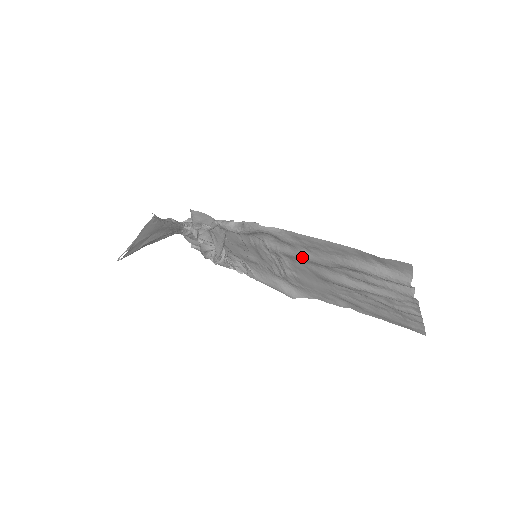
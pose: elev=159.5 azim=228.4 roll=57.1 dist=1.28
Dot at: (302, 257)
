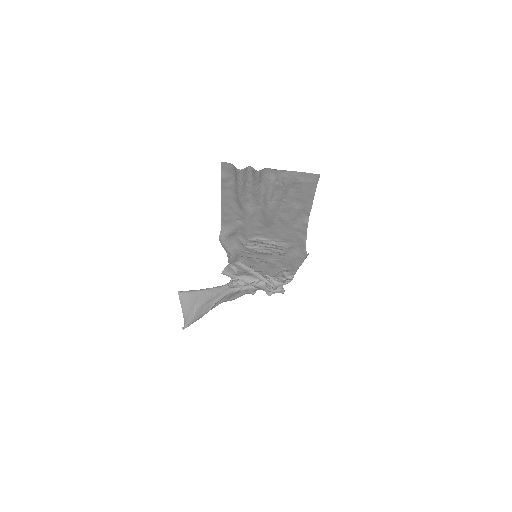
Dot at: (247, 226)
